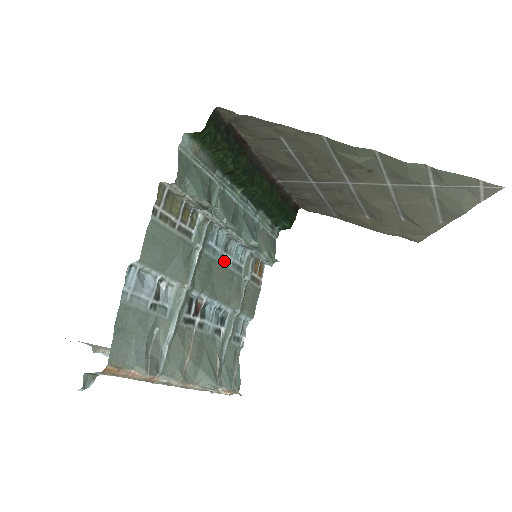
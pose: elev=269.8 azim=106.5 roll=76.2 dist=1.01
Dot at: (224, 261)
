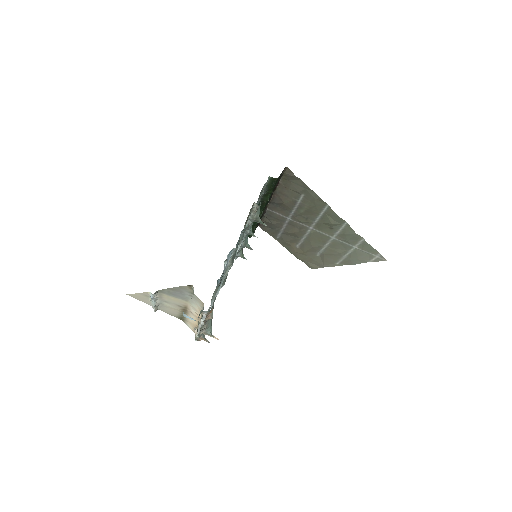
Dot at: occluded
